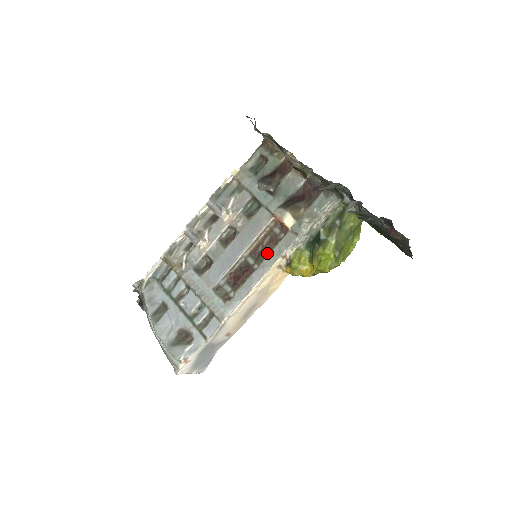
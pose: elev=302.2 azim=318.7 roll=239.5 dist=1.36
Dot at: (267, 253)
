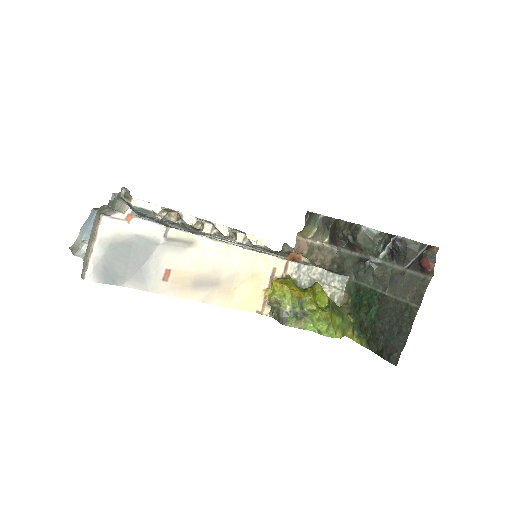
Dot at: occluded
